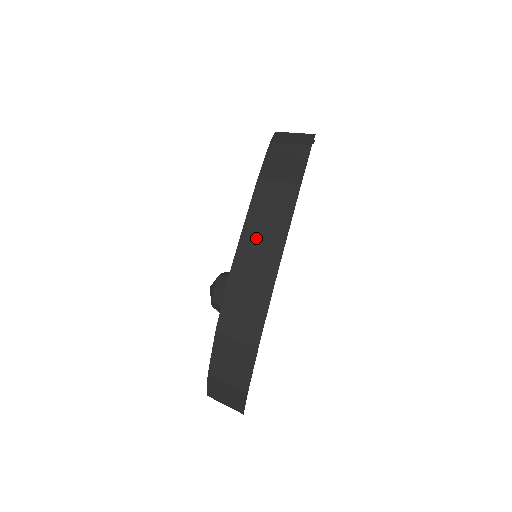
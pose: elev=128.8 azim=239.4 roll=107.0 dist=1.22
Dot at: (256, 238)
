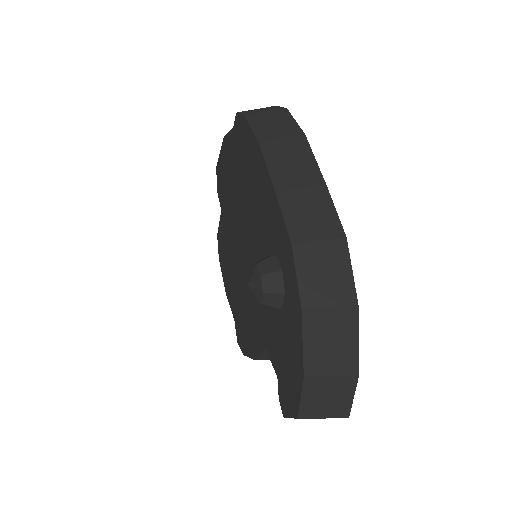
Dot at: (295, 193)
